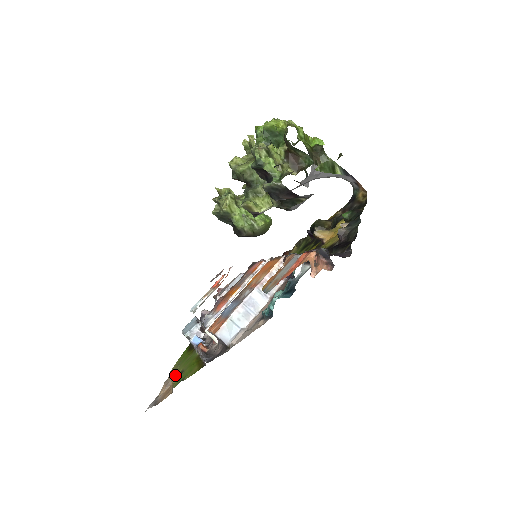
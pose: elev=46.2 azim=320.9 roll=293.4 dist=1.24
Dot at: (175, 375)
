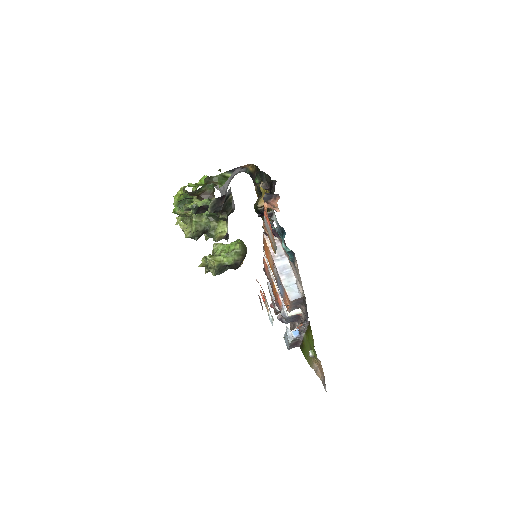
Dot at: (310, 354)
